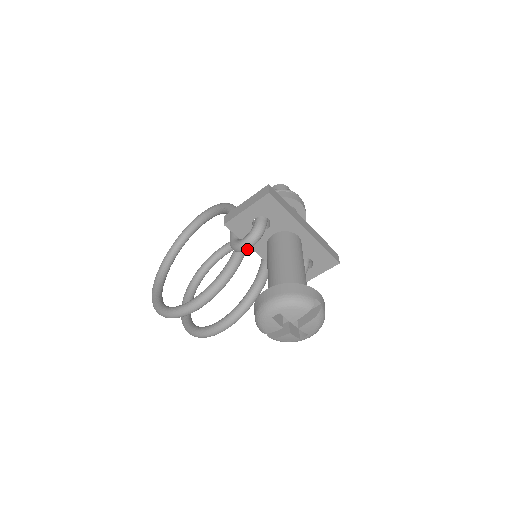
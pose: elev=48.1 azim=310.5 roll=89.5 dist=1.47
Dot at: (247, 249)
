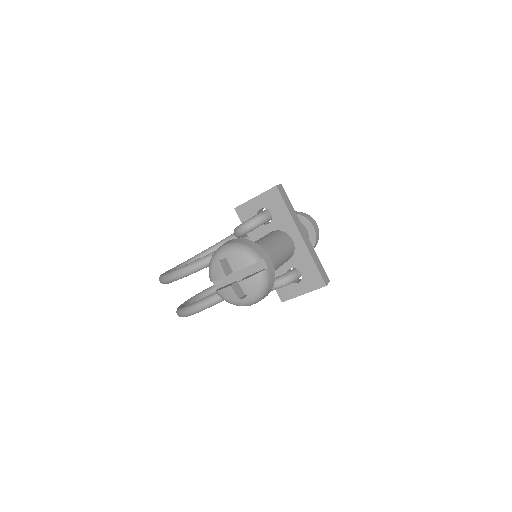
Dot at: (243, 232)
